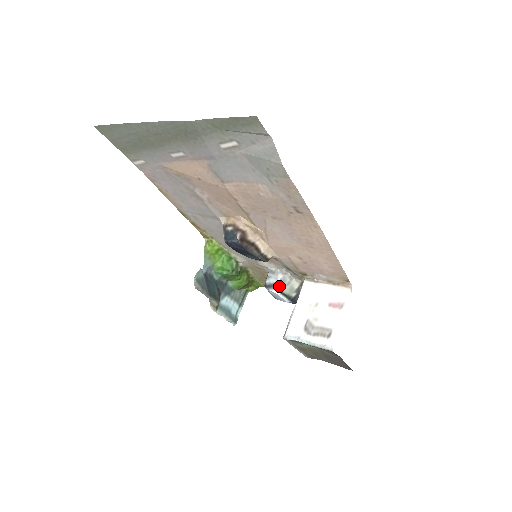
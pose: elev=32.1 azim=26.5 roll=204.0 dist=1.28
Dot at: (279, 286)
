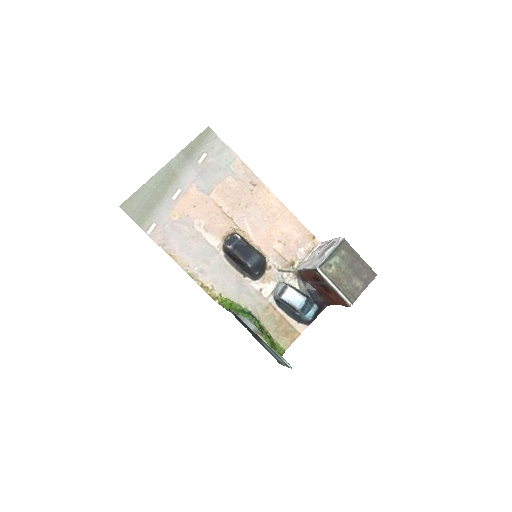
Dot at: (287, 285)
